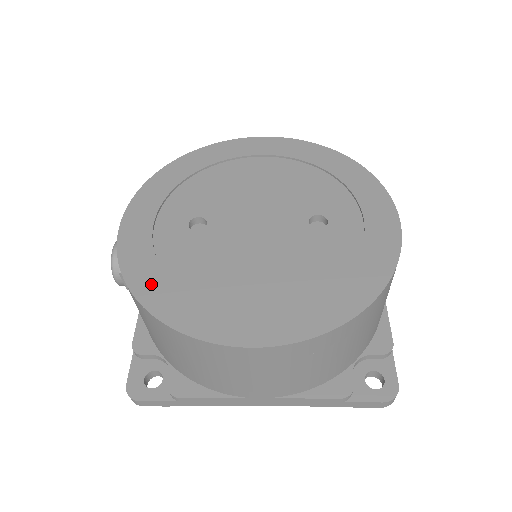
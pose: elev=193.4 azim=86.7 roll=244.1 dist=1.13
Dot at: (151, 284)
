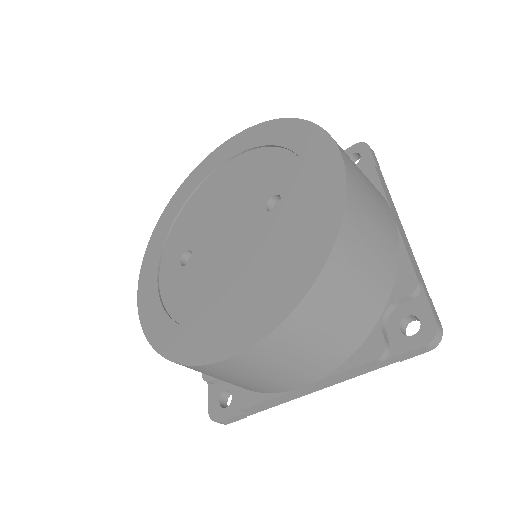
Dot at: (161, 330)
